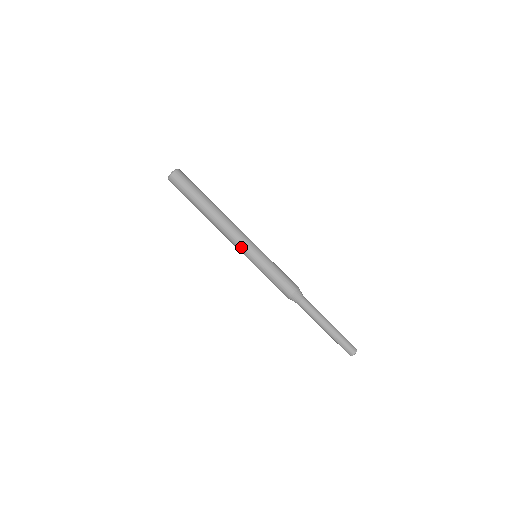
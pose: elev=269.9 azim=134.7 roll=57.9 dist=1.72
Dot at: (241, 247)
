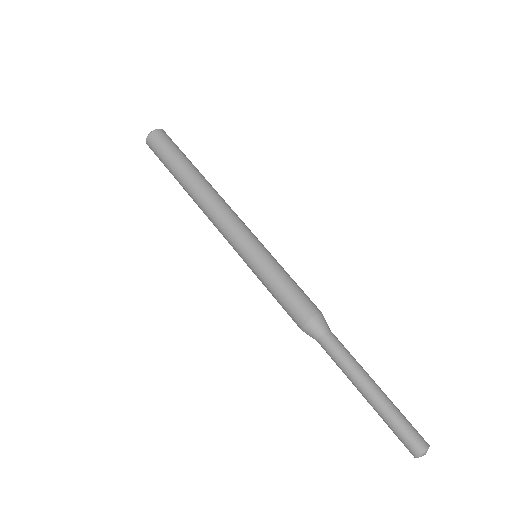
Dot at: (233, 236)
